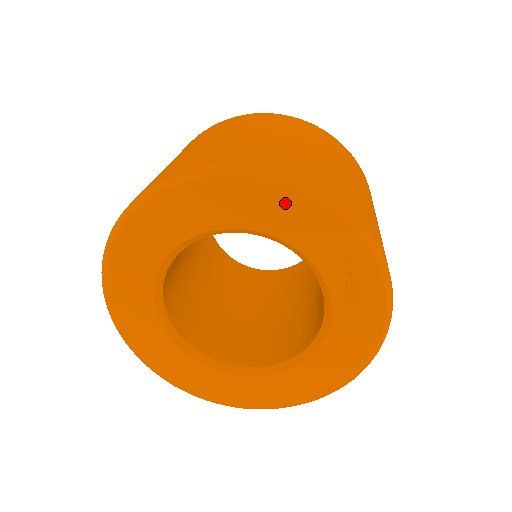
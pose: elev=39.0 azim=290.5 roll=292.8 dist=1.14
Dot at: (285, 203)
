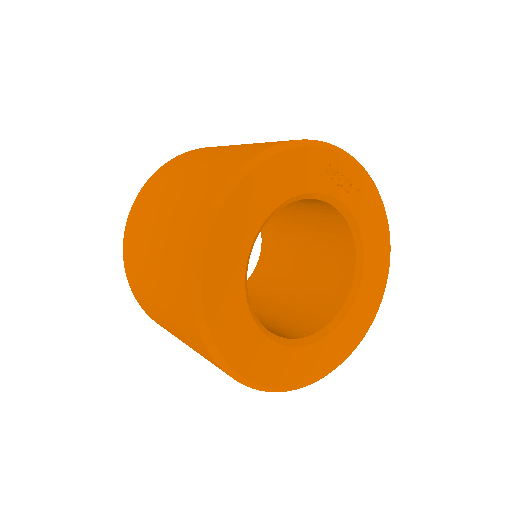
Dot at: (271, 174)
